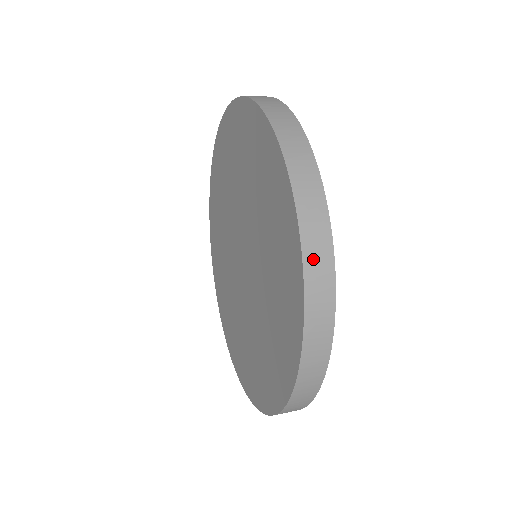
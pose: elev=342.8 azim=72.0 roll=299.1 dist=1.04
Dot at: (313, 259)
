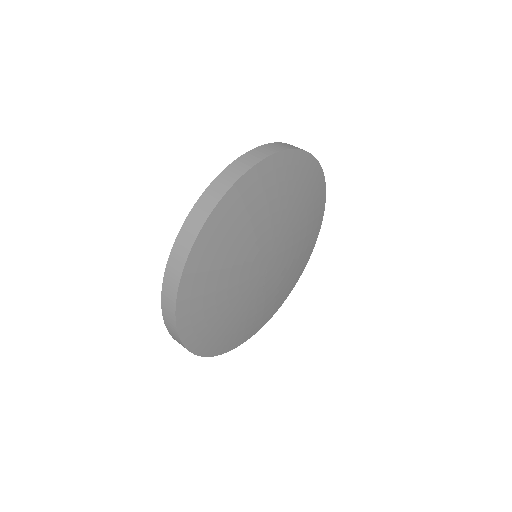
Dot at: occluded
